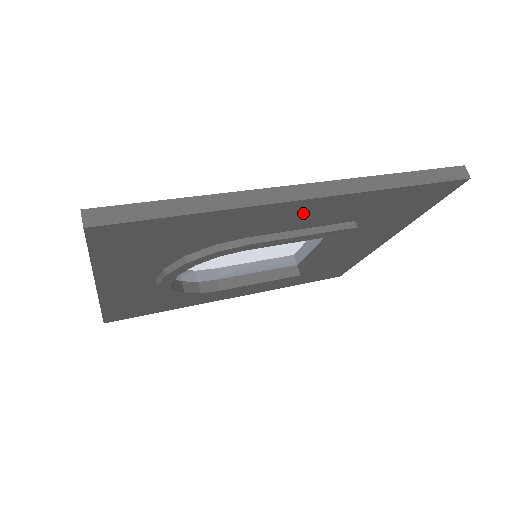
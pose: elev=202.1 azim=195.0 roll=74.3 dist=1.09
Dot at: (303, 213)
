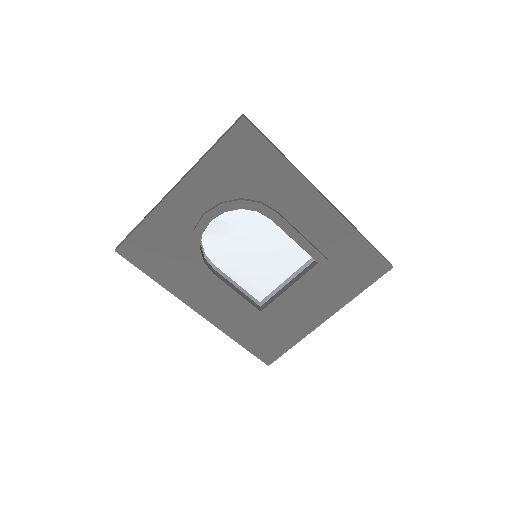
Dot at: (314, 214)
